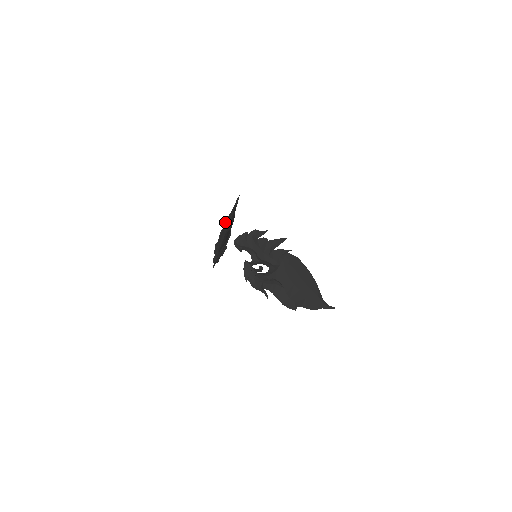
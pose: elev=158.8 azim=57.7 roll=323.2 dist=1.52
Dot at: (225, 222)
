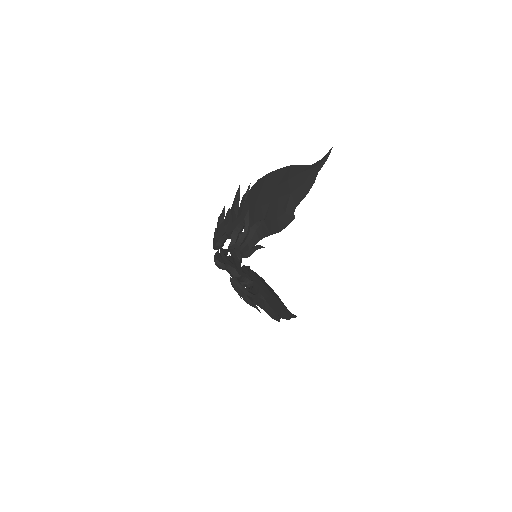
Dot at: (270, 189)
